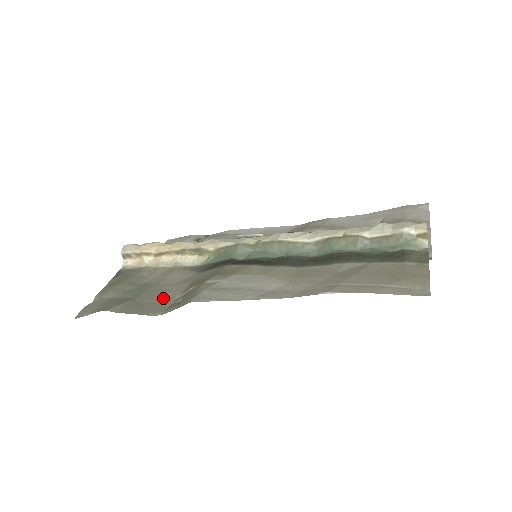
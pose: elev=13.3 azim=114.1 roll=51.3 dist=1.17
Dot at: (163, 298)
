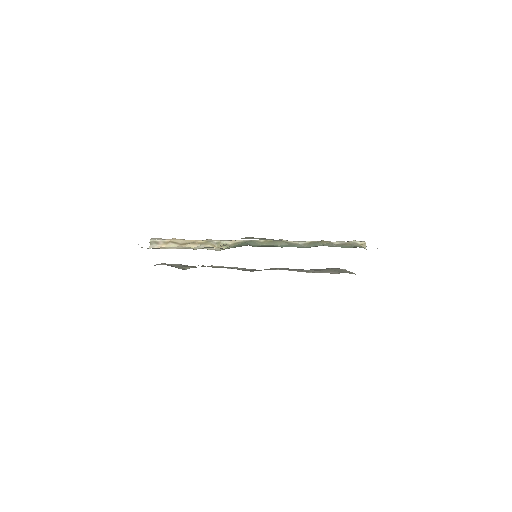
Dot at: occluded
